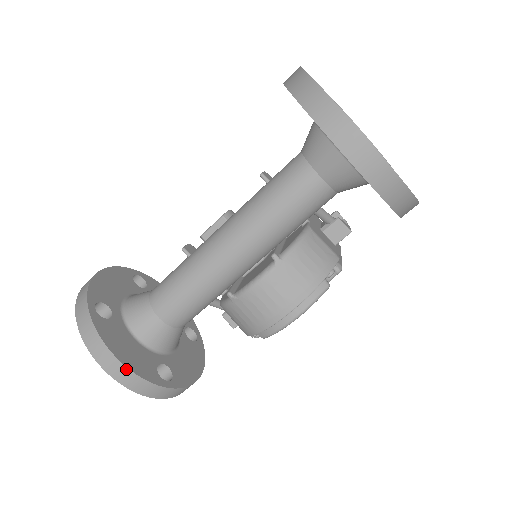
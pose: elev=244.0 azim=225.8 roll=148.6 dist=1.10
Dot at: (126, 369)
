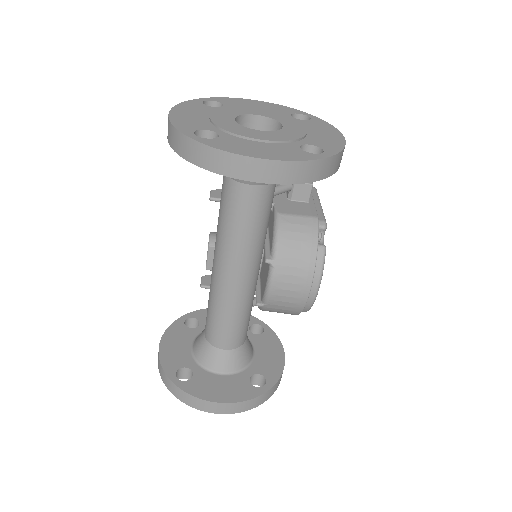
Dot at: (230, 404)
